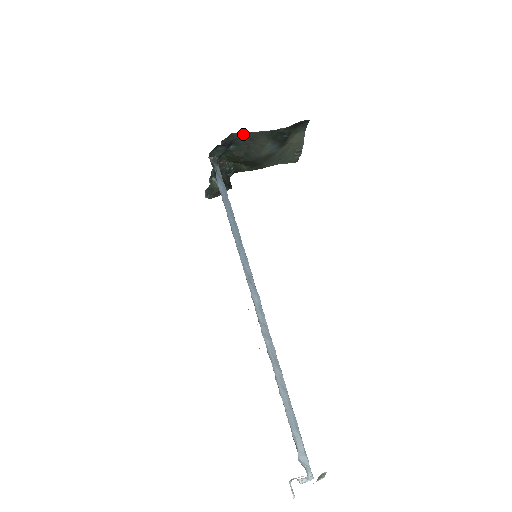
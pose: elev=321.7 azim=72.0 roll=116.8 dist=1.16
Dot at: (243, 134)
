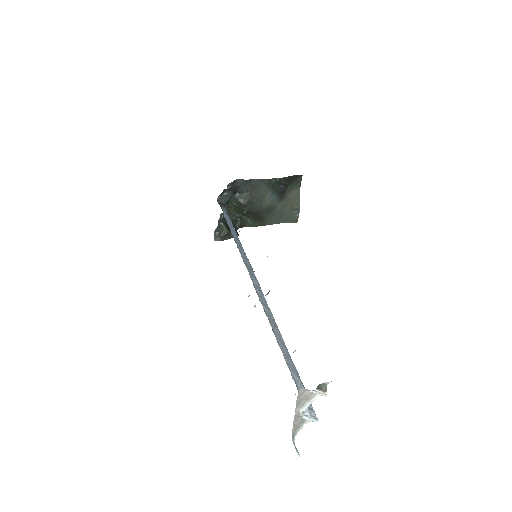
Dot at: (246, 181)
